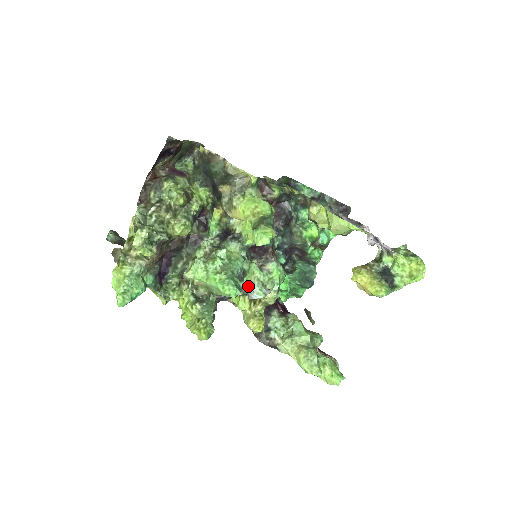
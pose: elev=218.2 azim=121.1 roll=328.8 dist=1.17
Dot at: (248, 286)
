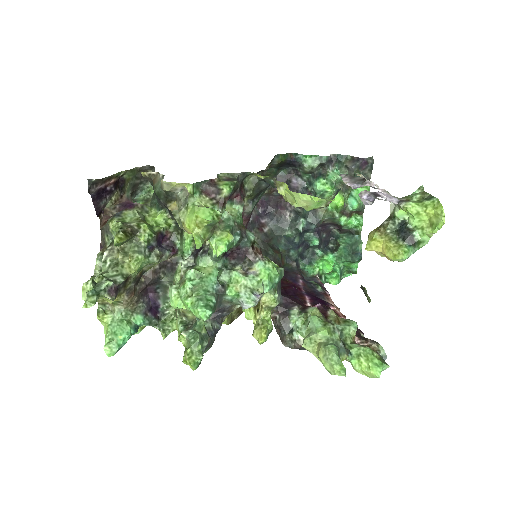
Dot at: (236, 297)
